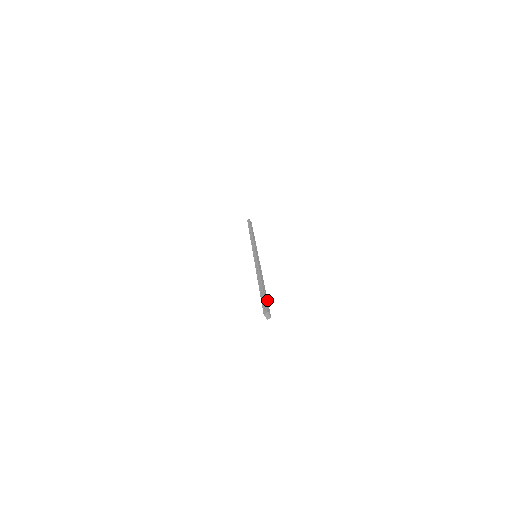
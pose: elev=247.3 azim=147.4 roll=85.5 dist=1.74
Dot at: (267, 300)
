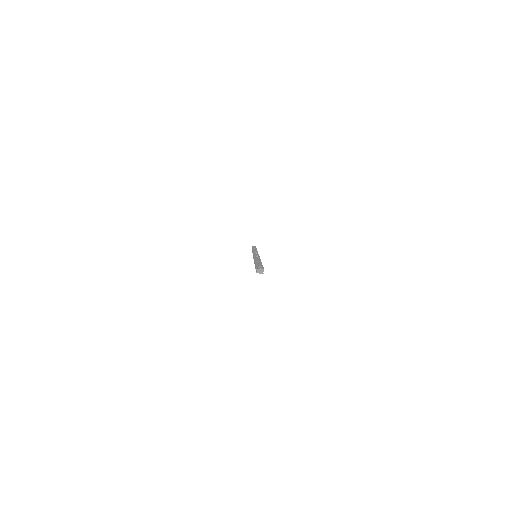
Dot at: (261, 265)
